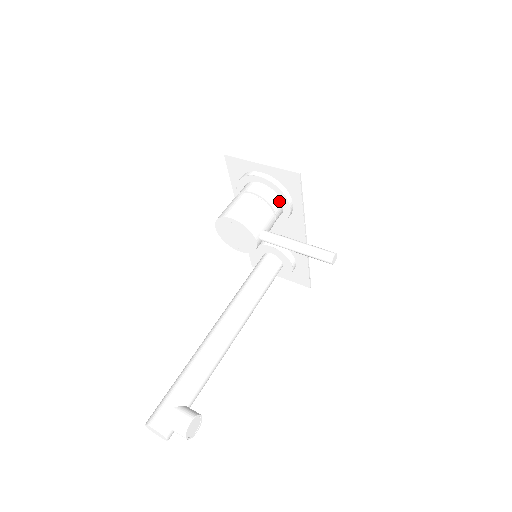
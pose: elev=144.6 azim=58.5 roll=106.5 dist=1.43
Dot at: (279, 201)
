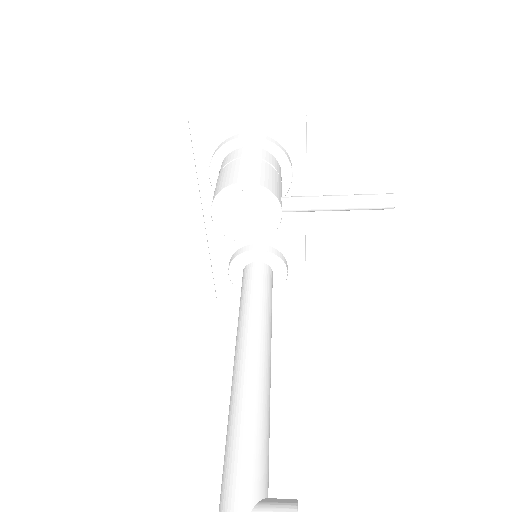
Dot at: (278, 166)
